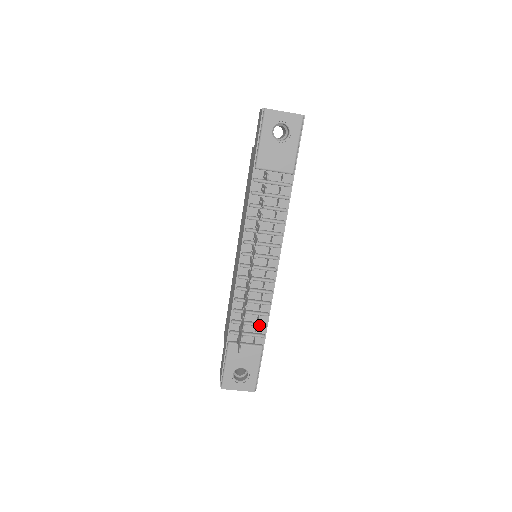
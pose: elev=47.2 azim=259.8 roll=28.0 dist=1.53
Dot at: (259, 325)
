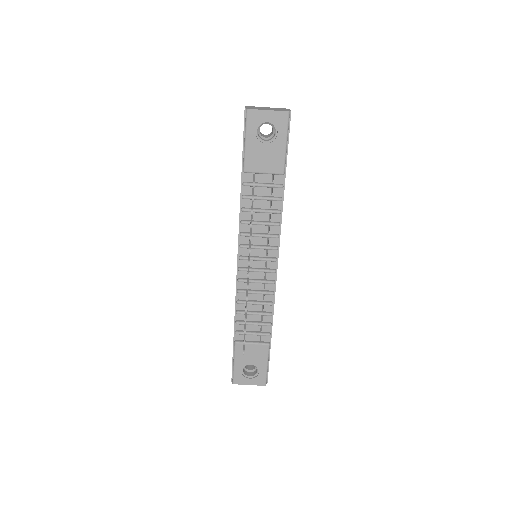
Dot at: (263, 325)
